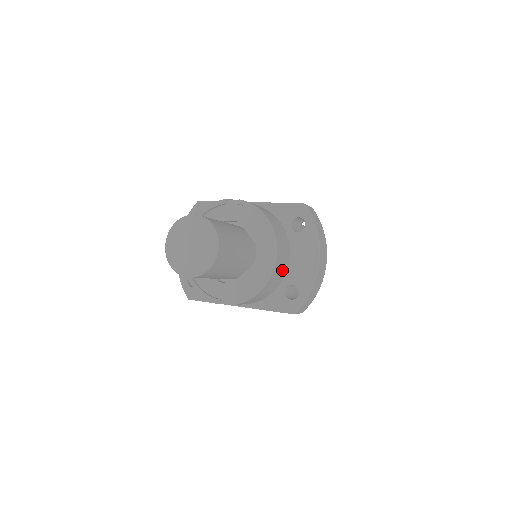
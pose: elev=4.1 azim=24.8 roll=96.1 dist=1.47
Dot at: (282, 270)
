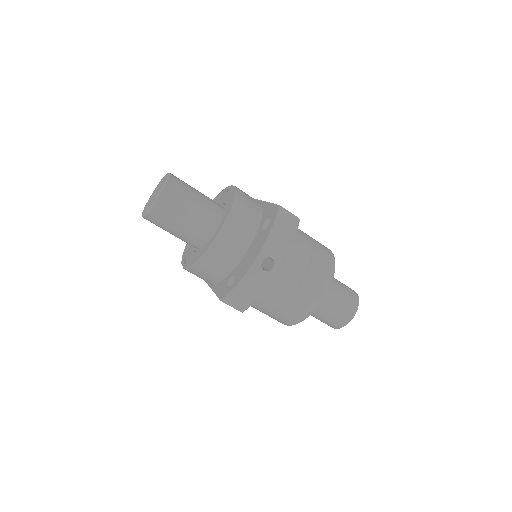
Dot at: (230, 256)
